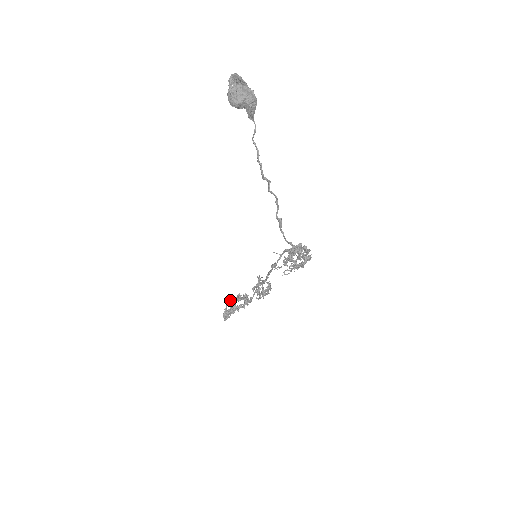
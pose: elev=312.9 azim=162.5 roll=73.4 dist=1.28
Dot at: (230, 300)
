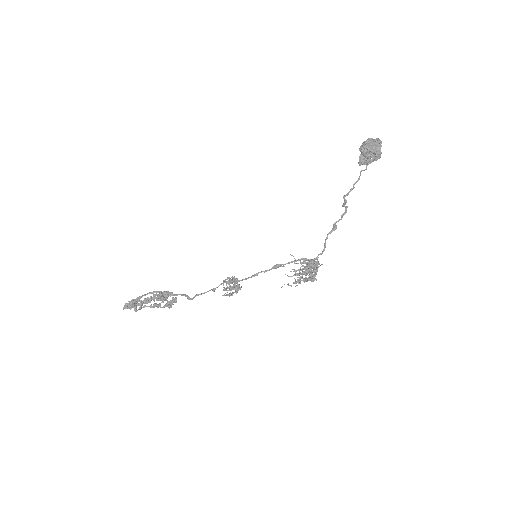
Dot at: (158, 291)
